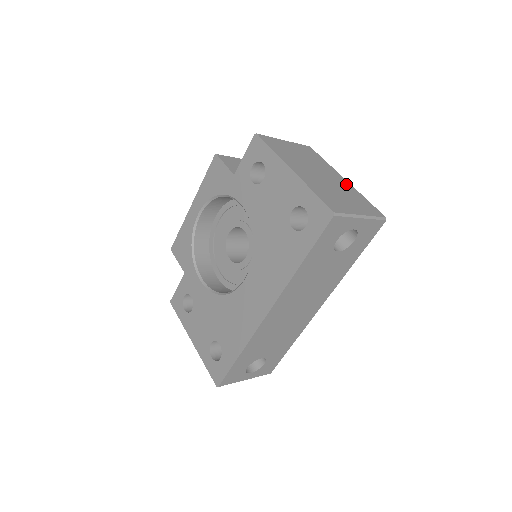
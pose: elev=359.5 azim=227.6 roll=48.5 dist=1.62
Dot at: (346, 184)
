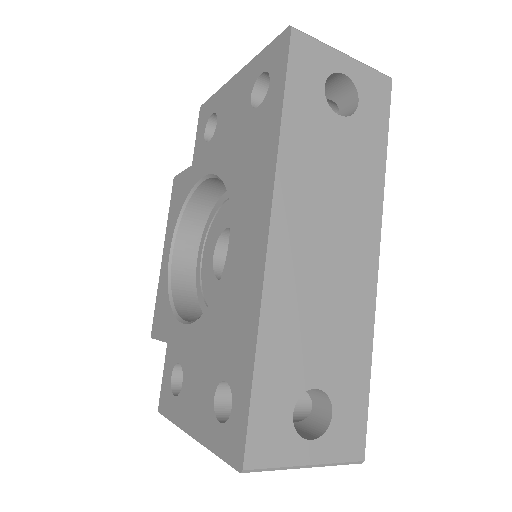
Dot at: occluded
